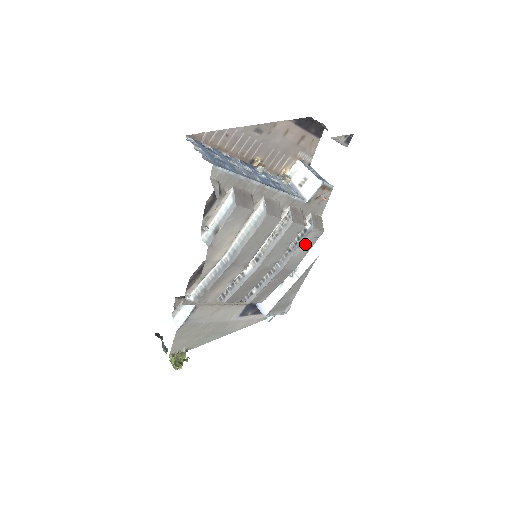
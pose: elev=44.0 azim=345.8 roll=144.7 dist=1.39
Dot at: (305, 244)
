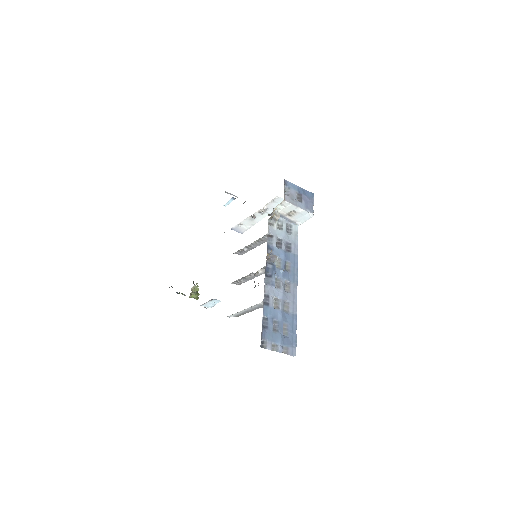
Dot at: occluded
